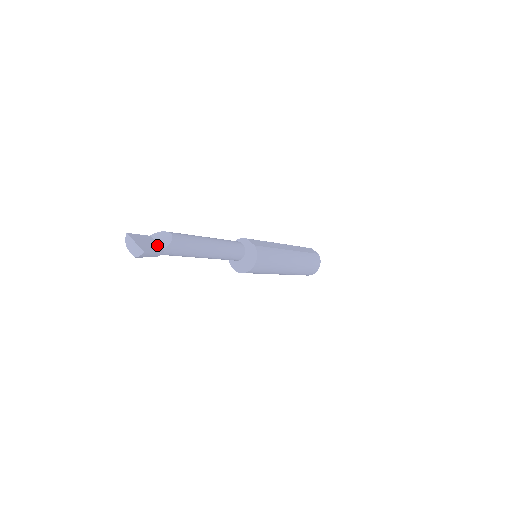
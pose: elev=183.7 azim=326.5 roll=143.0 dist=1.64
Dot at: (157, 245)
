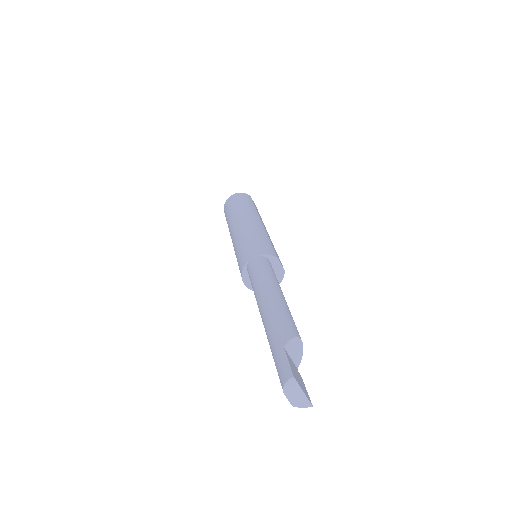
Dot at: (295, 366)
